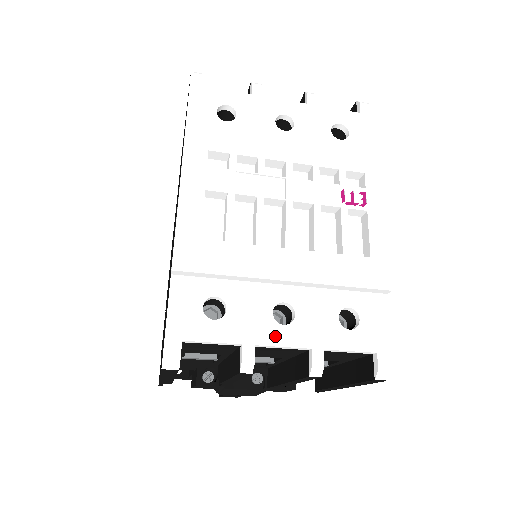
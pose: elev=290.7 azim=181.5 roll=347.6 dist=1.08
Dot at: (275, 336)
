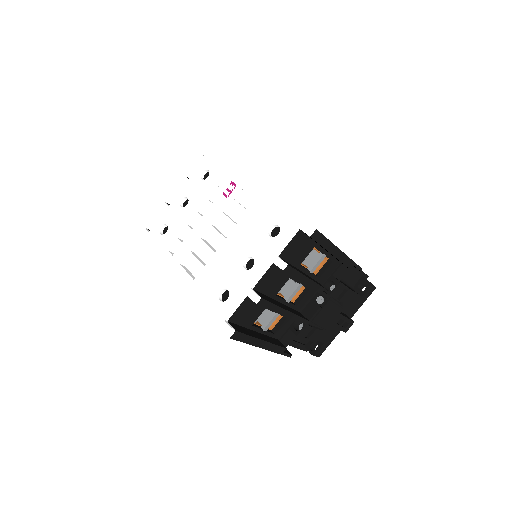
Dot at: (253, 275)
